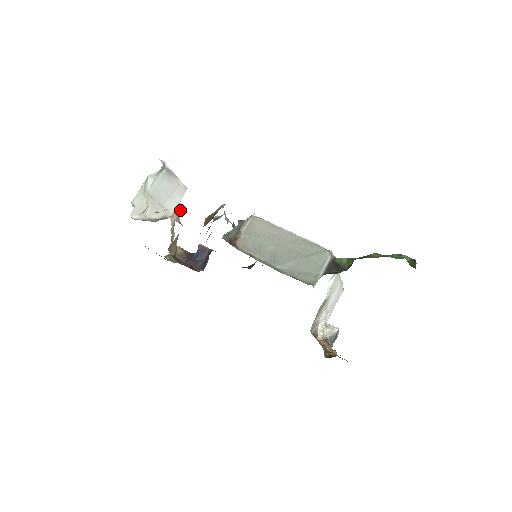
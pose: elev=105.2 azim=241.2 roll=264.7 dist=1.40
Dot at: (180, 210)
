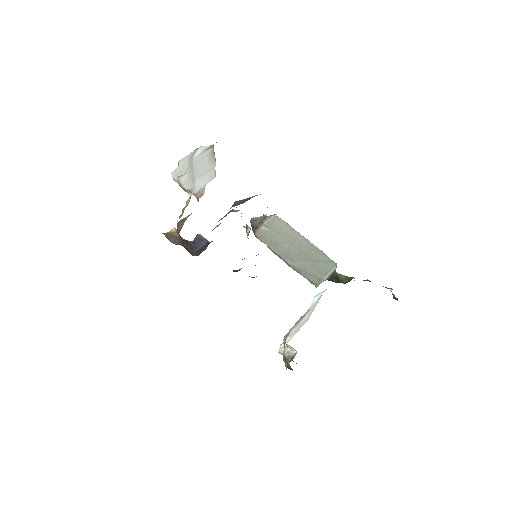
Dot at: (202, 193)
